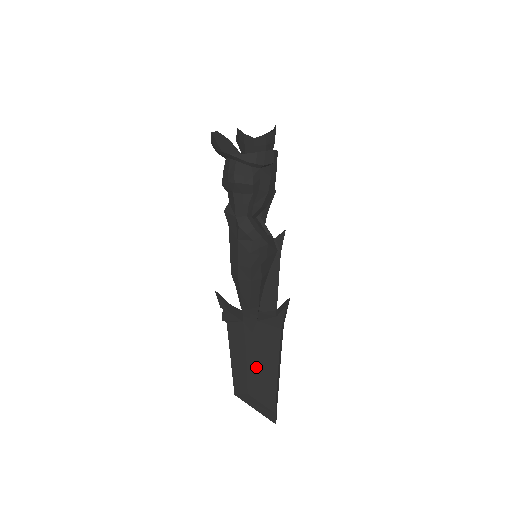
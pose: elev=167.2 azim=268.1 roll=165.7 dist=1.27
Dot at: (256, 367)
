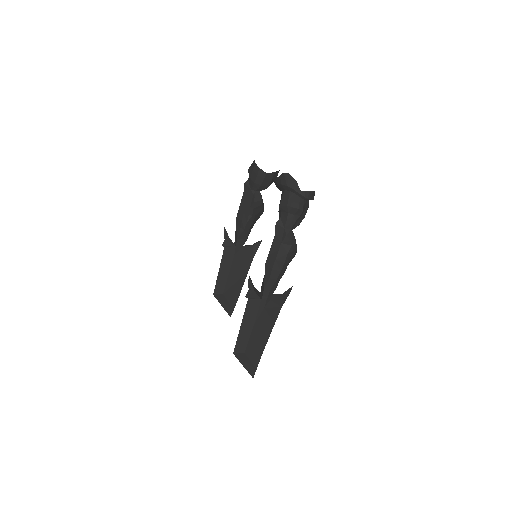
Dot at: (257, 333)
